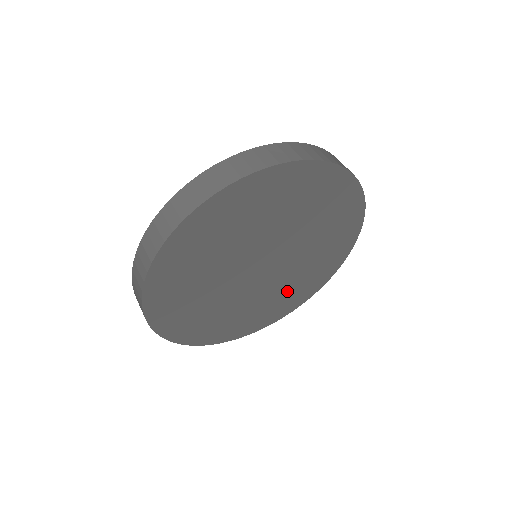
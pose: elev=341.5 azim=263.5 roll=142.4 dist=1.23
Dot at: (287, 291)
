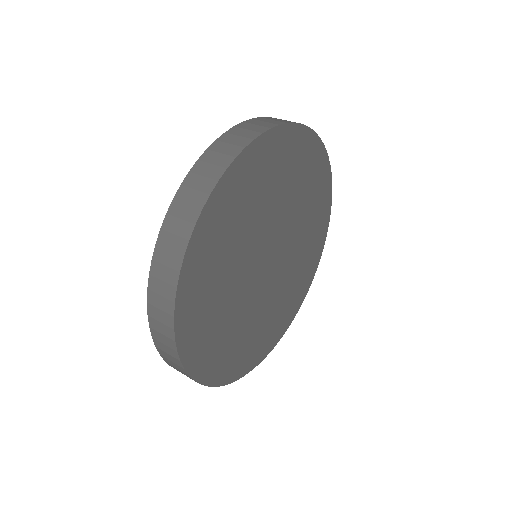
Dot at: (286, 296)
